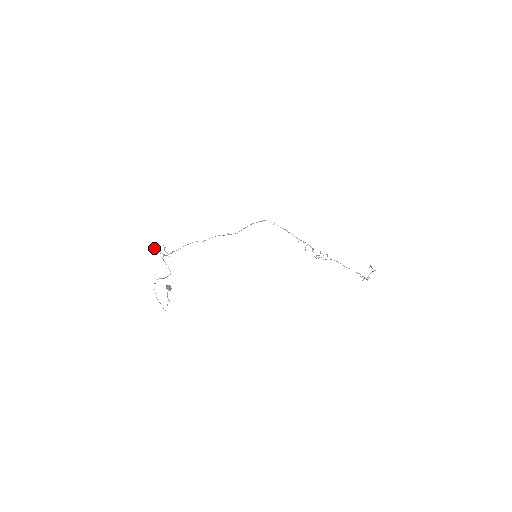
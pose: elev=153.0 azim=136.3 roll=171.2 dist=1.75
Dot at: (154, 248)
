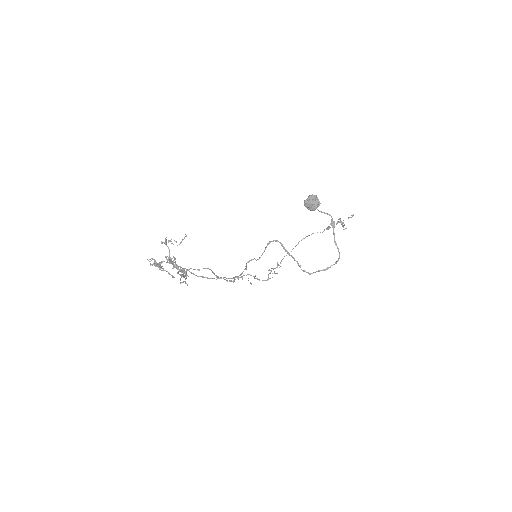
Dot at: (161, 261)
